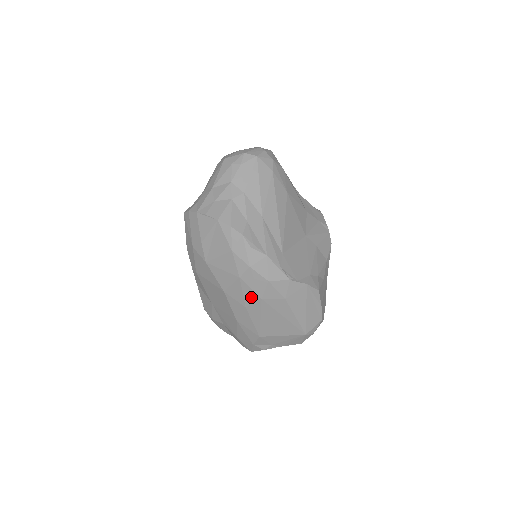
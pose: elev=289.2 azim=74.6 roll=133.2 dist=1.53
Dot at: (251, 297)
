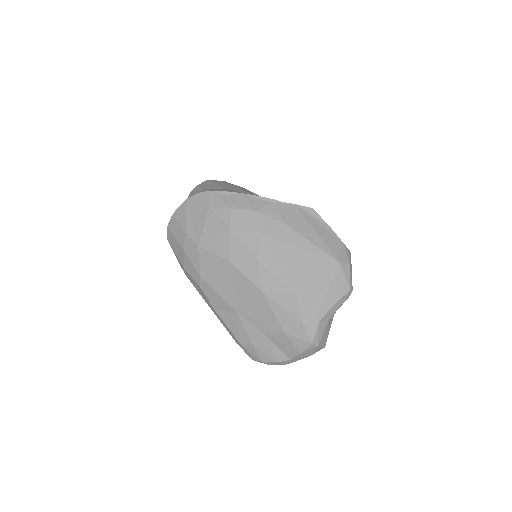
Dot at: (253, 241)
